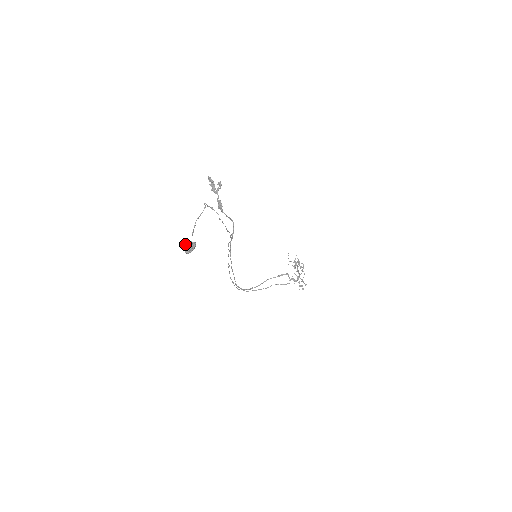
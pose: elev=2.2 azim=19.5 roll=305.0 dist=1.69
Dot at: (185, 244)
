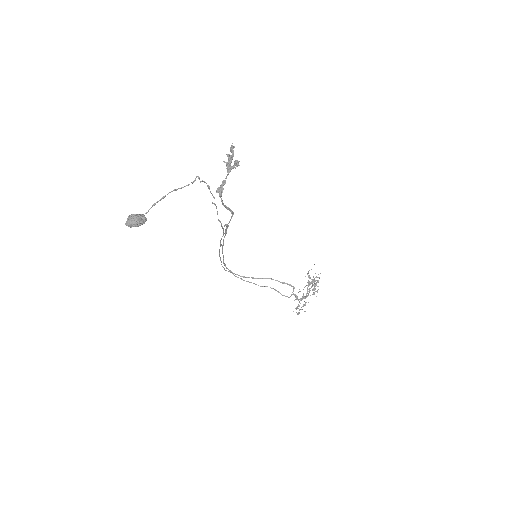
Dot at: occluded
